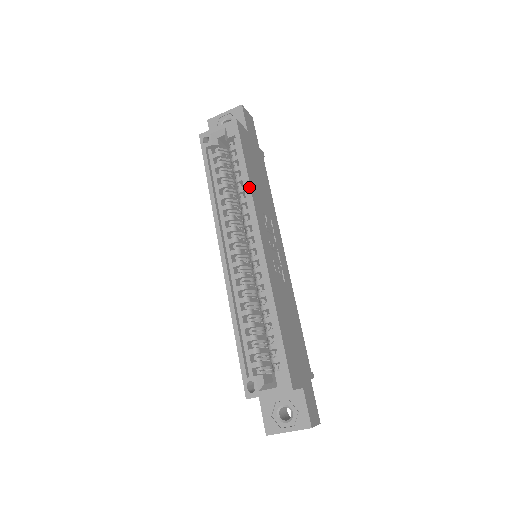
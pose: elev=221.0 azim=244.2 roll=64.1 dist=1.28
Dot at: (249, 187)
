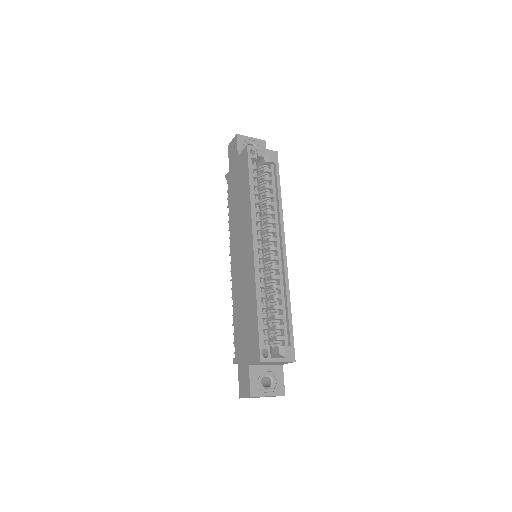
Dot at: (281, 205)
